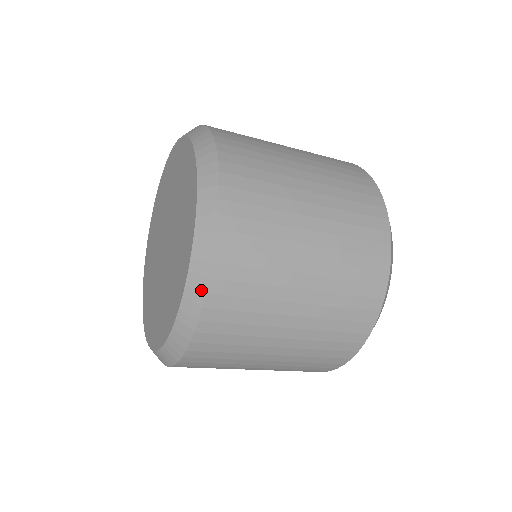
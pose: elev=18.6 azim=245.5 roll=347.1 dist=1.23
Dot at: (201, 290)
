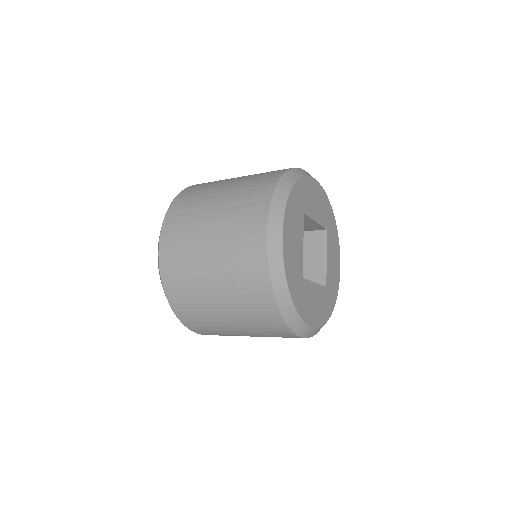
Dot at: (160, 278)
